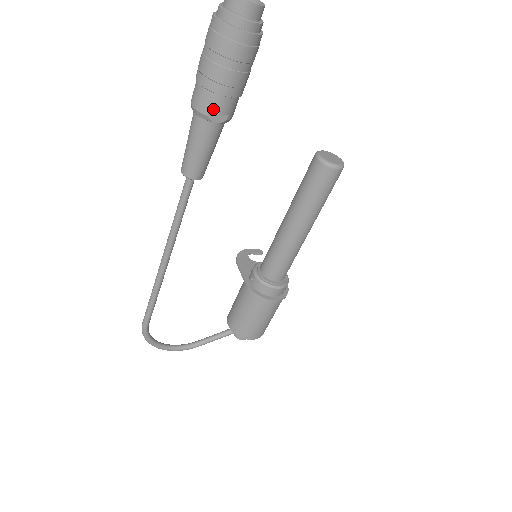
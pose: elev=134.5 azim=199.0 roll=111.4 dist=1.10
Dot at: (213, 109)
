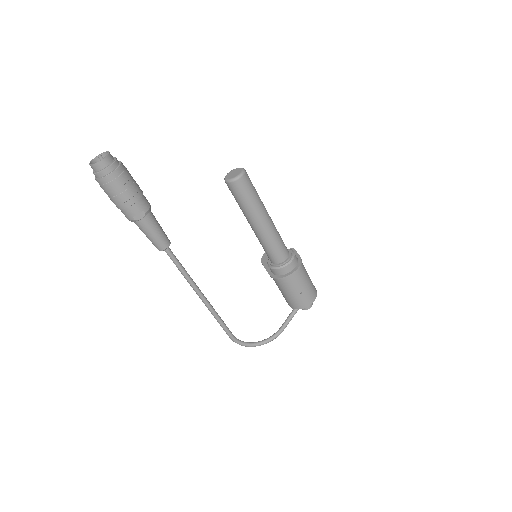
Dot at: (133, 215)
